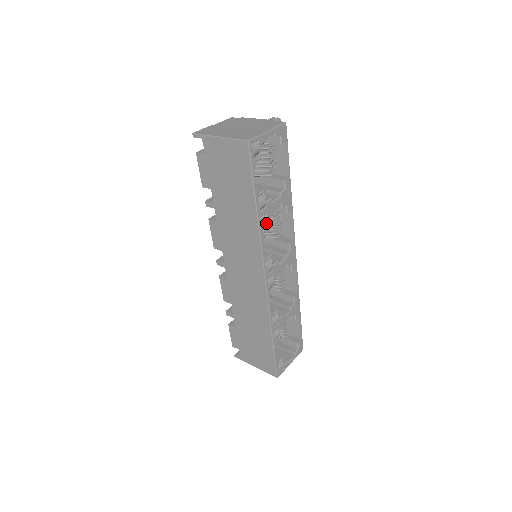
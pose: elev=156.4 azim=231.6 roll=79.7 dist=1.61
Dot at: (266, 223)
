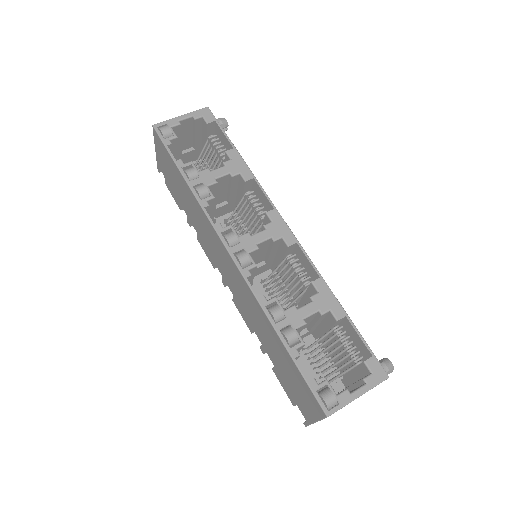
Dot at: (204, 190)
